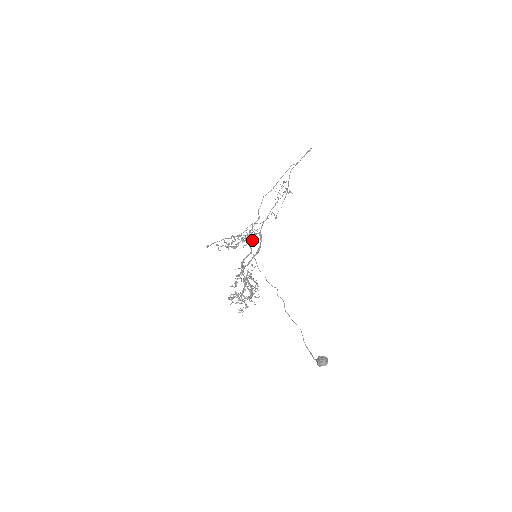
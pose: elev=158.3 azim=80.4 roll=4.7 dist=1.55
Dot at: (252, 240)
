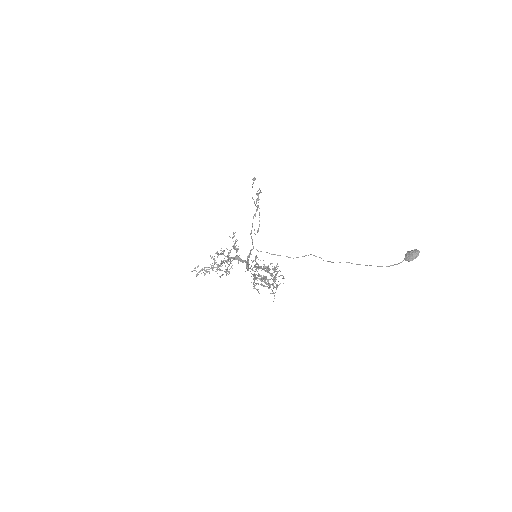
Dot at: occluded
